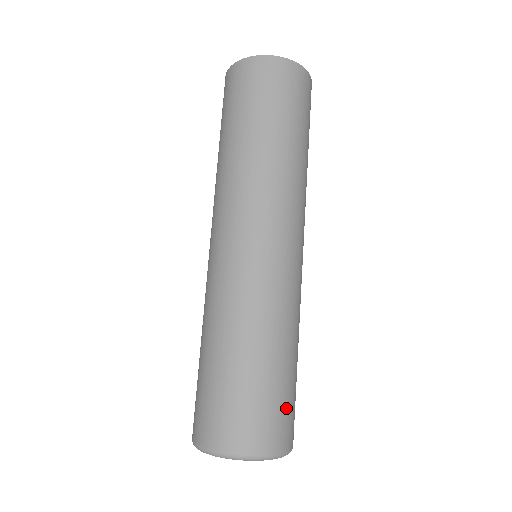
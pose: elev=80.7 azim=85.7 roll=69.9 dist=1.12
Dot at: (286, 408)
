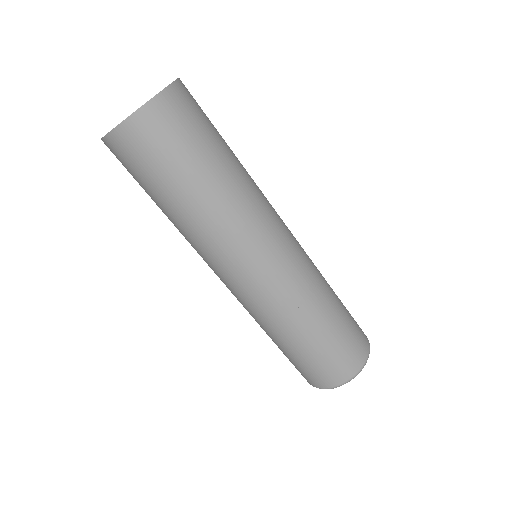
Dot at: (354, 332)
